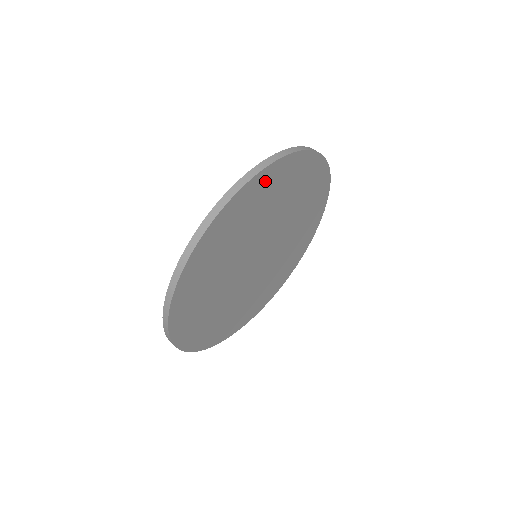
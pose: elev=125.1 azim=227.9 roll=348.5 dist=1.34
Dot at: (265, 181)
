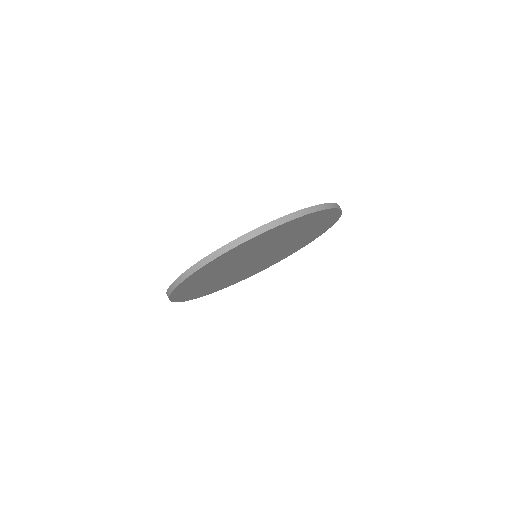
Dot at: (190, 281)
